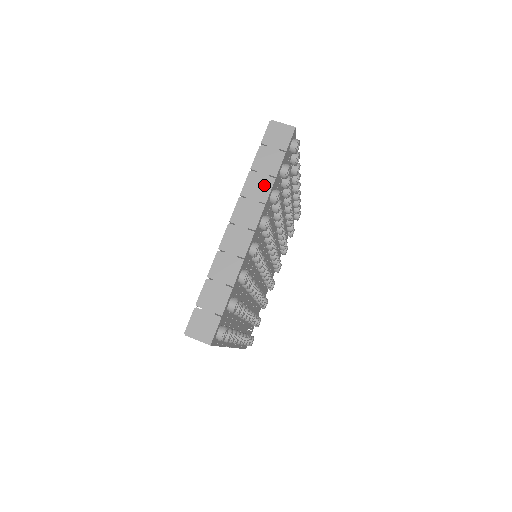
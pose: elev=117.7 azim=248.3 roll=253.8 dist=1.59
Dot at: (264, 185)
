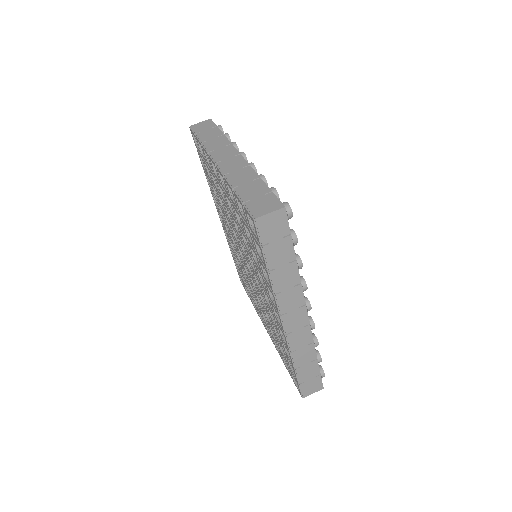
Dot at: (220, 140)
